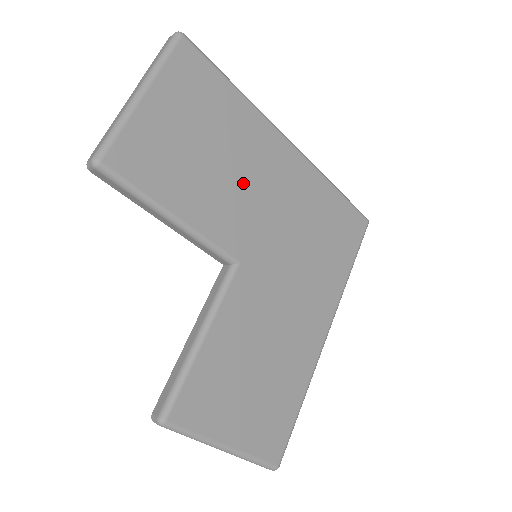
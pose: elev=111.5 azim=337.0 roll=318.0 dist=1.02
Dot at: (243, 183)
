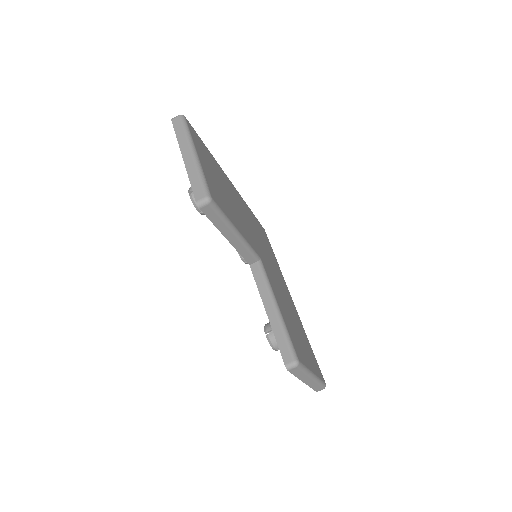
Dot at: (237, 209)
